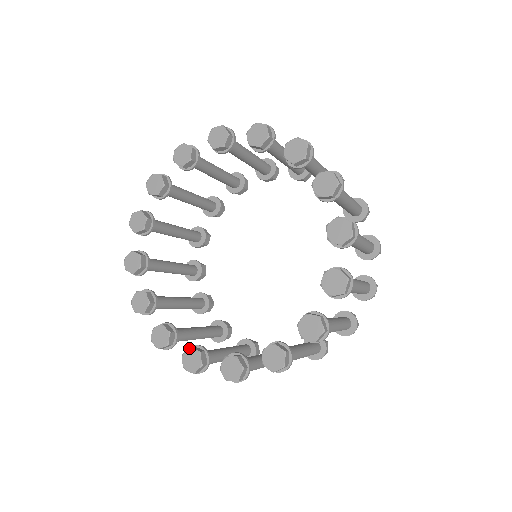
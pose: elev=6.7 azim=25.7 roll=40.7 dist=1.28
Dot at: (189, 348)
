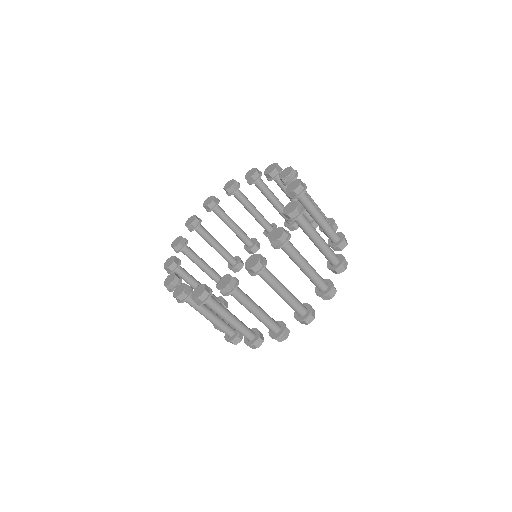
Dot at: (174, 272)
